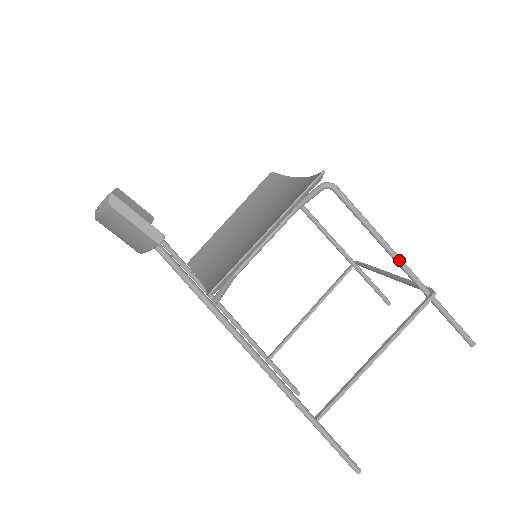
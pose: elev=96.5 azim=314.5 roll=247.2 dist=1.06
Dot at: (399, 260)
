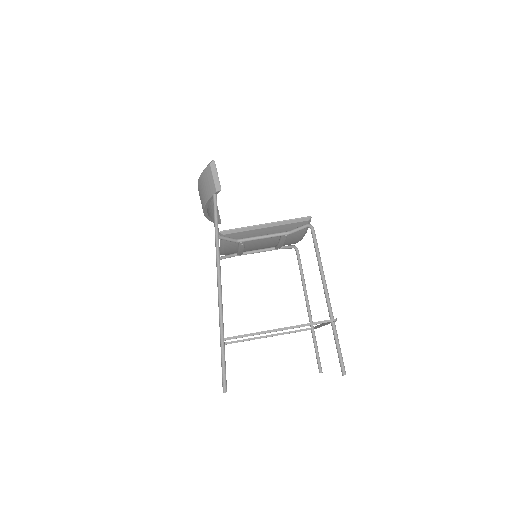
Dot at: (325, 287)
